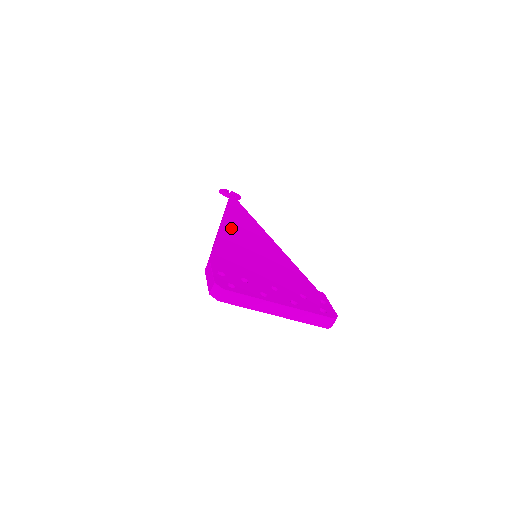
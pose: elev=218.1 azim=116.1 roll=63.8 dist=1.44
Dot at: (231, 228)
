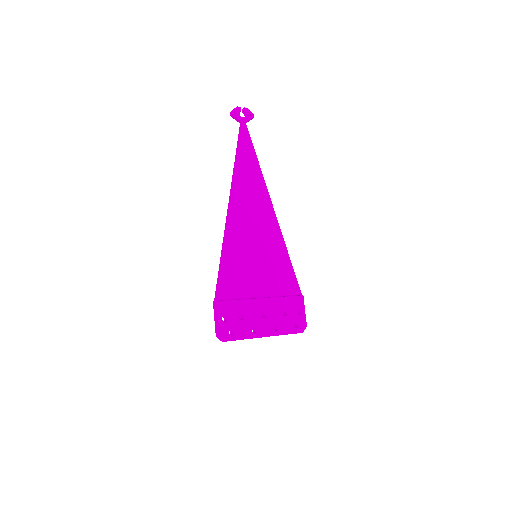
Dot at: (238, 216)
